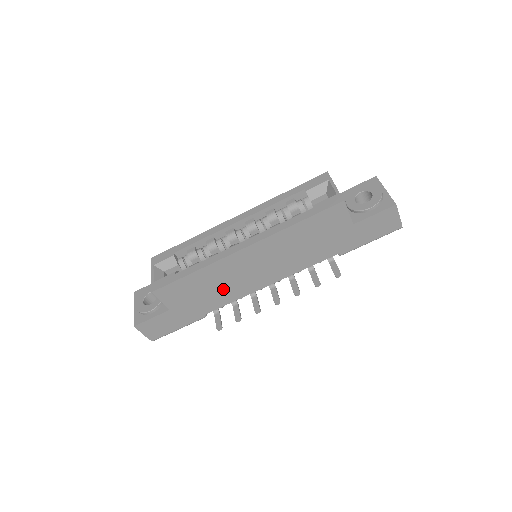
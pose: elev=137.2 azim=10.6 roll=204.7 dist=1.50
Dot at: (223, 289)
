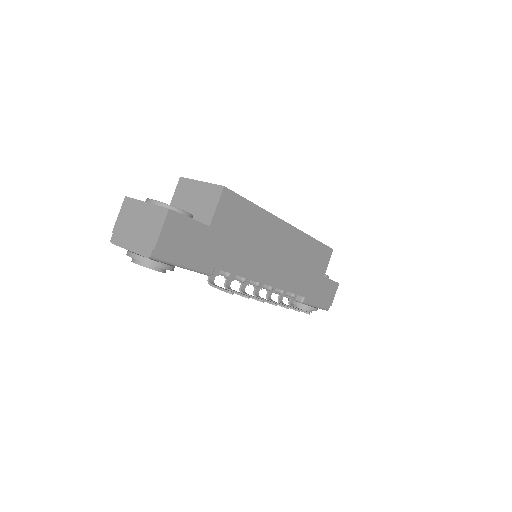
Dot at: (251, 251)
